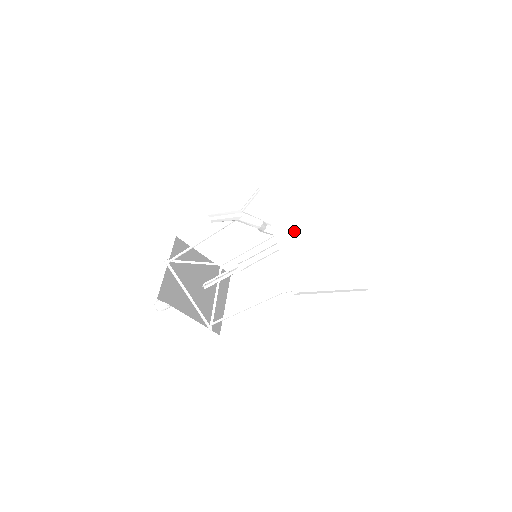
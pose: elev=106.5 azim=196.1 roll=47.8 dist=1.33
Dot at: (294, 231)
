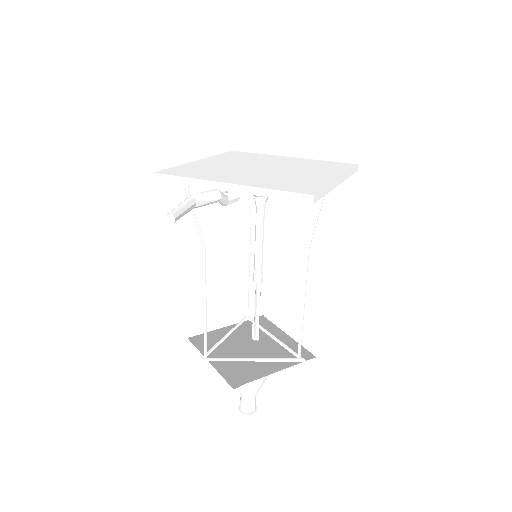
Dot at: (250, 179)
